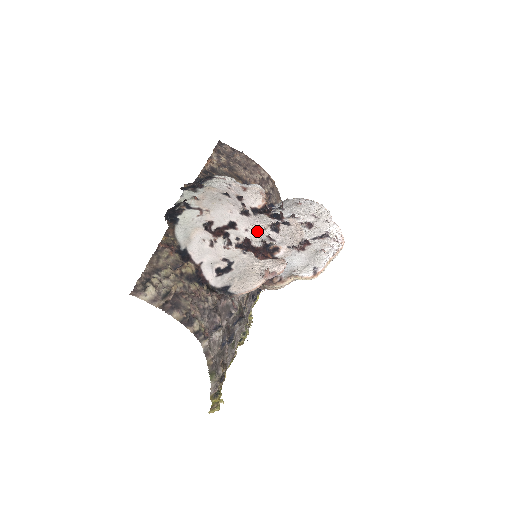
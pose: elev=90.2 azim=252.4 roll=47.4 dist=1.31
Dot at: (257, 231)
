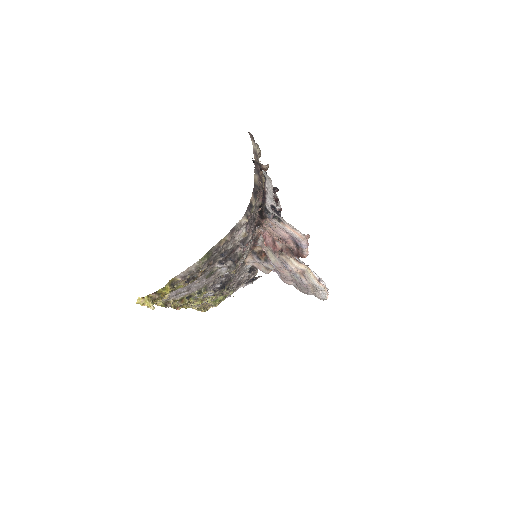
Dot at: occluded
